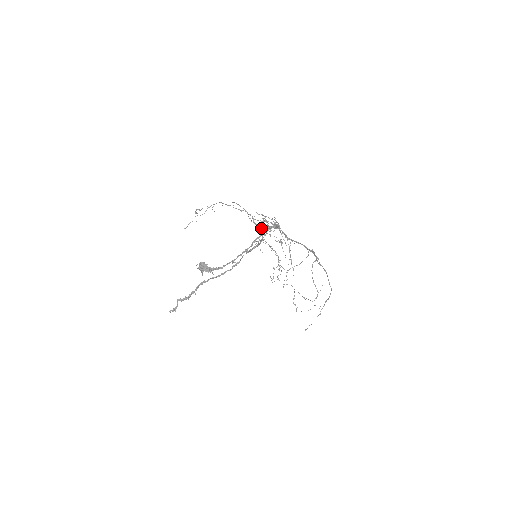
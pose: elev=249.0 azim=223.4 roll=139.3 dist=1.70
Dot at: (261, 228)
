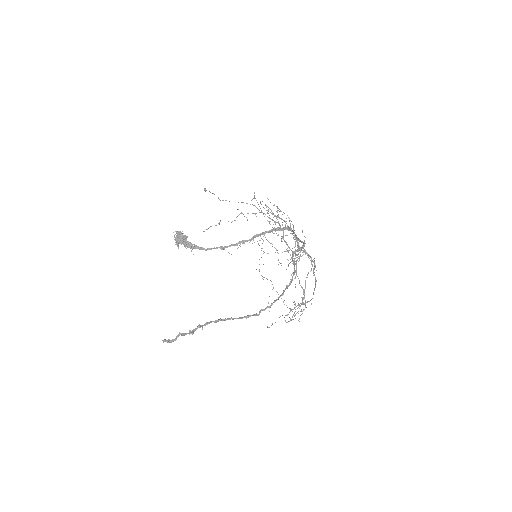
Dot at: (290, 249)
